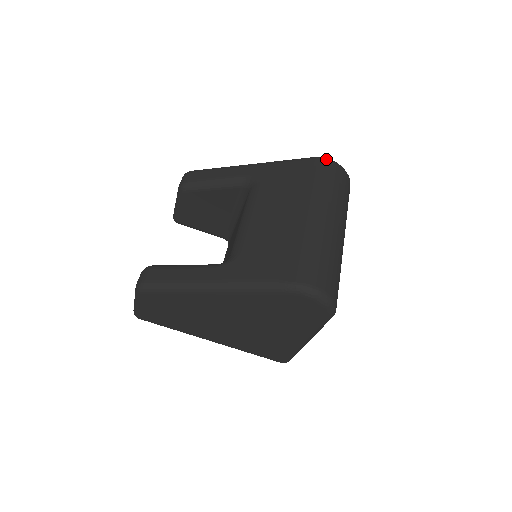
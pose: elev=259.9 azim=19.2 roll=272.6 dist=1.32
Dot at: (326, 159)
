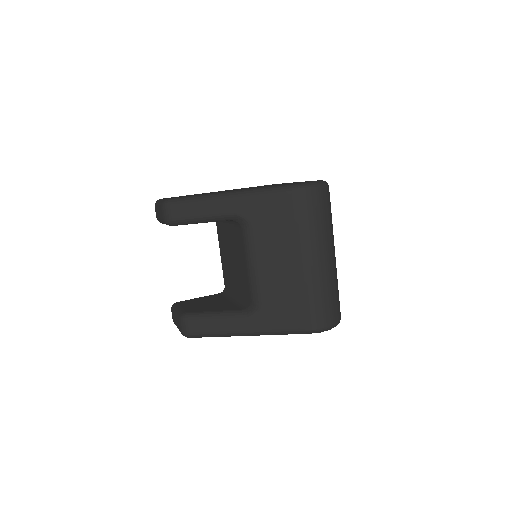
Dot at: (308, 189)
